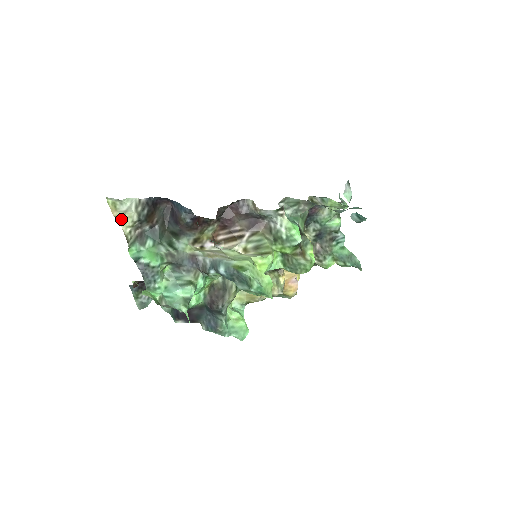
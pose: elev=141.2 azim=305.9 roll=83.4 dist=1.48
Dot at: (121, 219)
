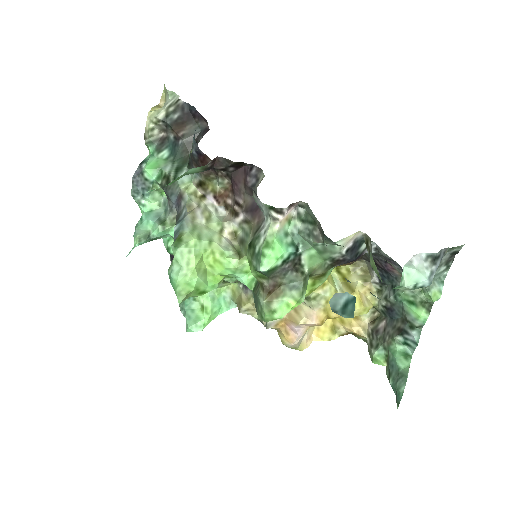
Dot at: (155, 110)
